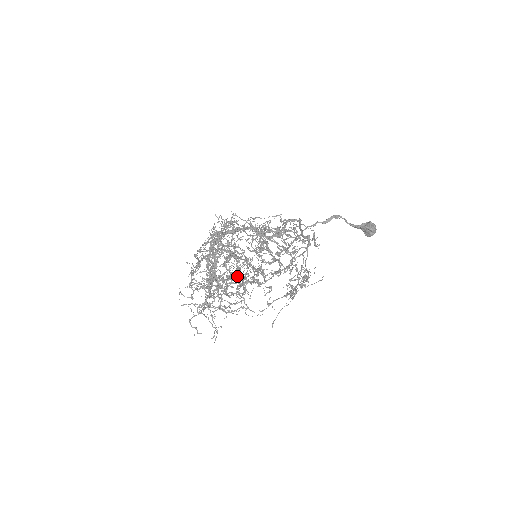
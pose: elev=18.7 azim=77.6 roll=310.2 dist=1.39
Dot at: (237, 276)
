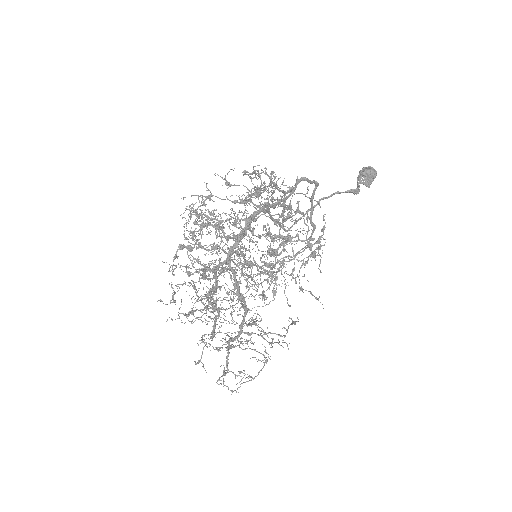
Dot at: (205, 212)
